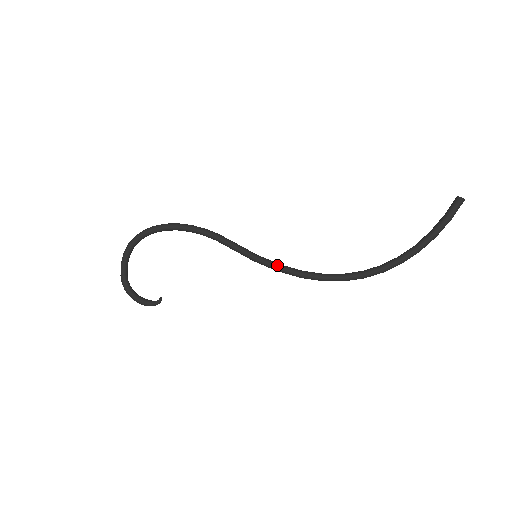
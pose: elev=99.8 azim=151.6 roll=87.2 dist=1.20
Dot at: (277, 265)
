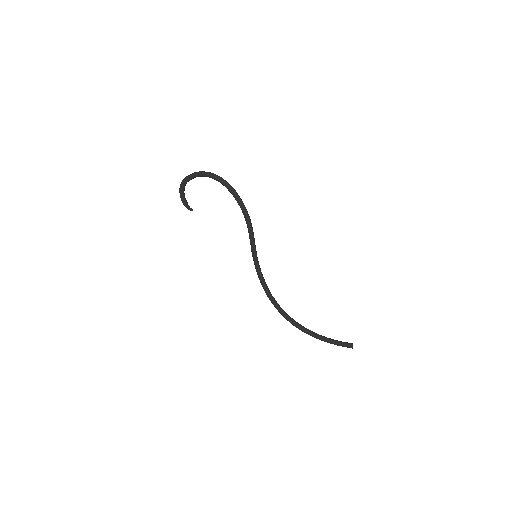
Dot at: (259, 271)
